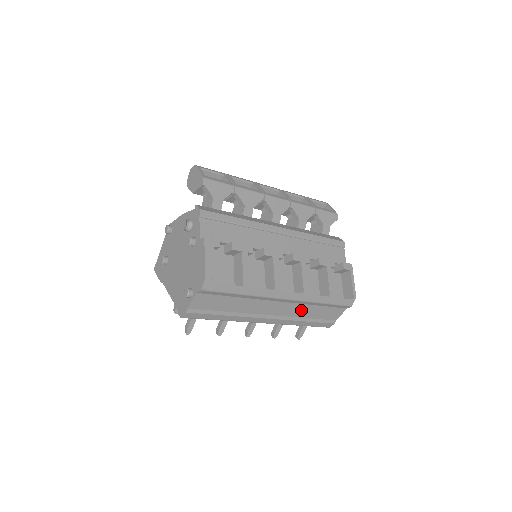
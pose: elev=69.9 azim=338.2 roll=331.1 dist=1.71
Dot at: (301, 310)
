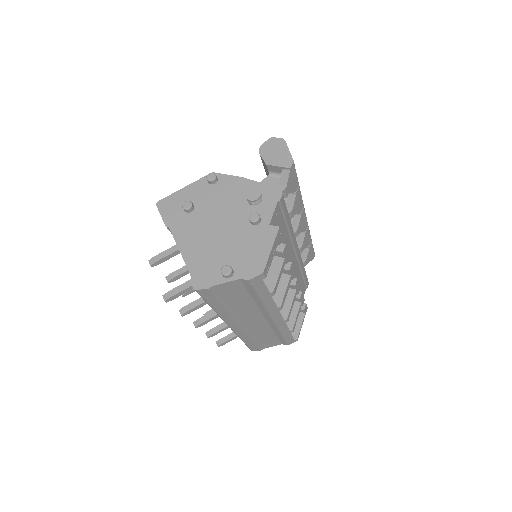
Dot at: (262, 330)
